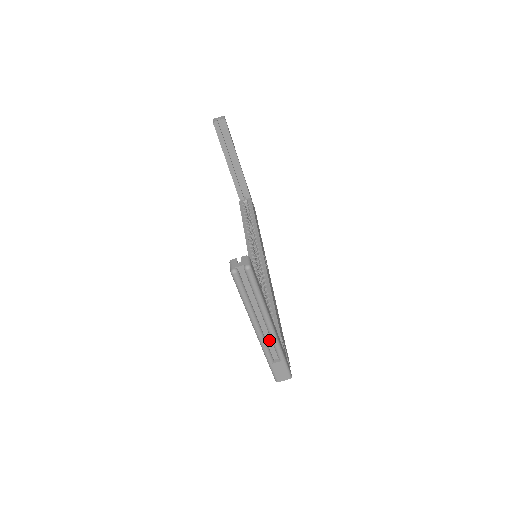
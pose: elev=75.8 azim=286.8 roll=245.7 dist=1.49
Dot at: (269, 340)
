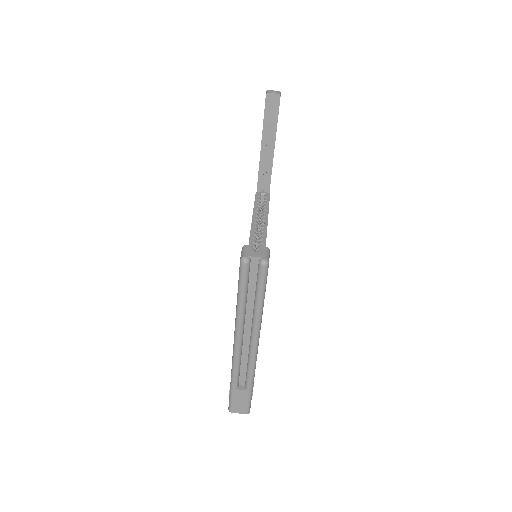
Dot at: (245, 360)
